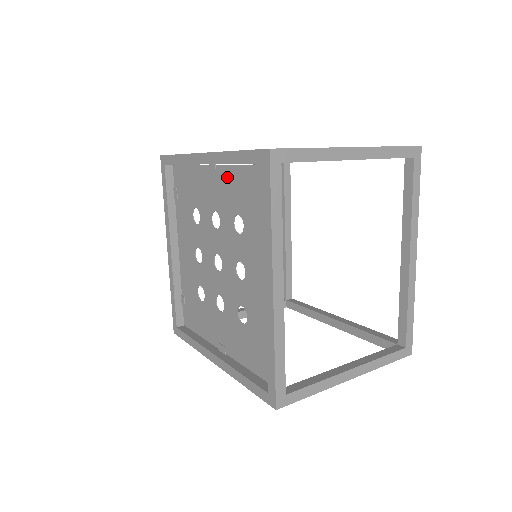
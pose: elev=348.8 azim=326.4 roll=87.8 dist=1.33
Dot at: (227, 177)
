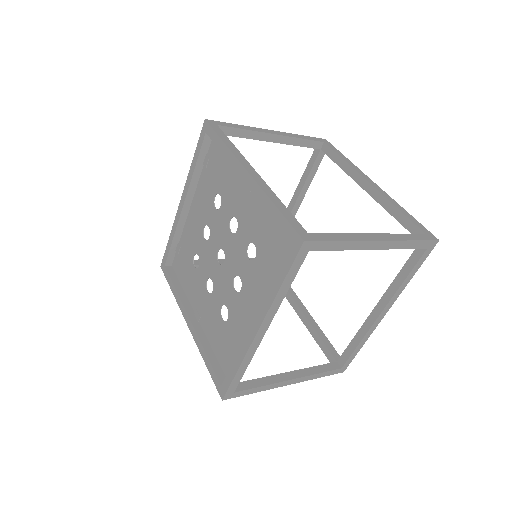
Dot at: (259, 206)
